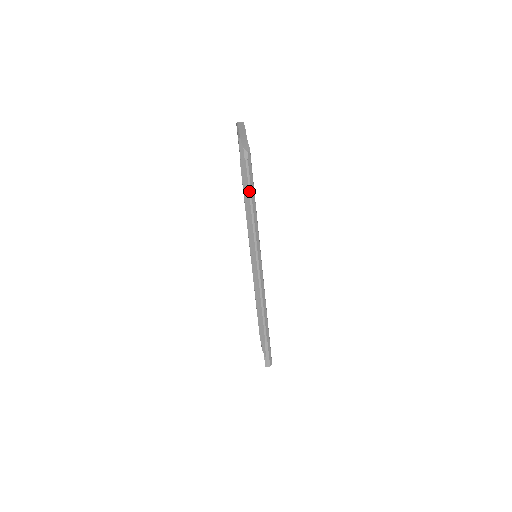
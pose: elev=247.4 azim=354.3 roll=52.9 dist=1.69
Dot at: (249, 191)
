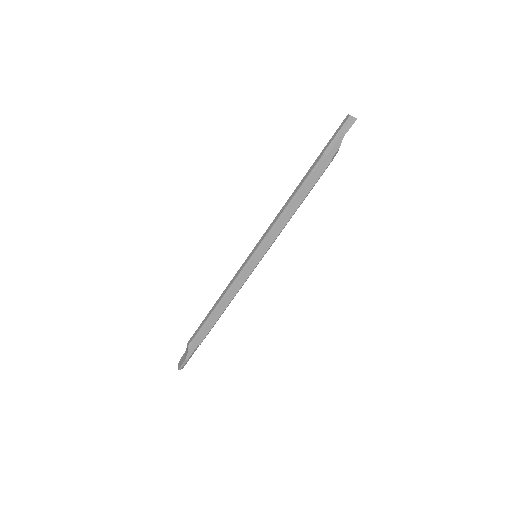
Dot at: (309, 192)
